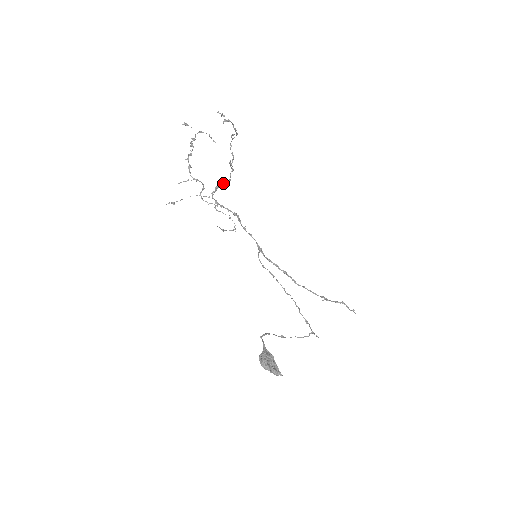
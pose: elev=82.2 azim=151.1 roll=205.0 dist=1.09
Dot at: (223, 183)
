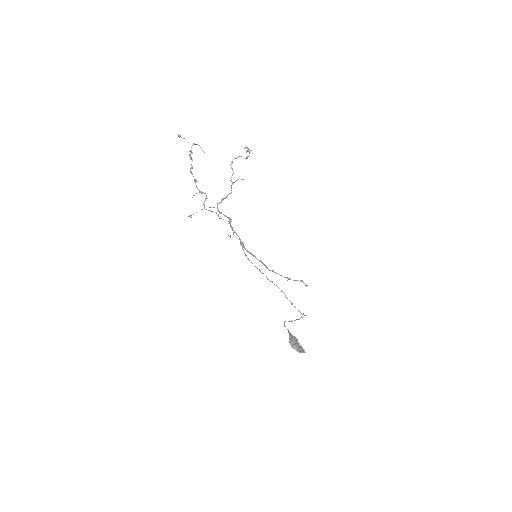
Dot at: occluded
